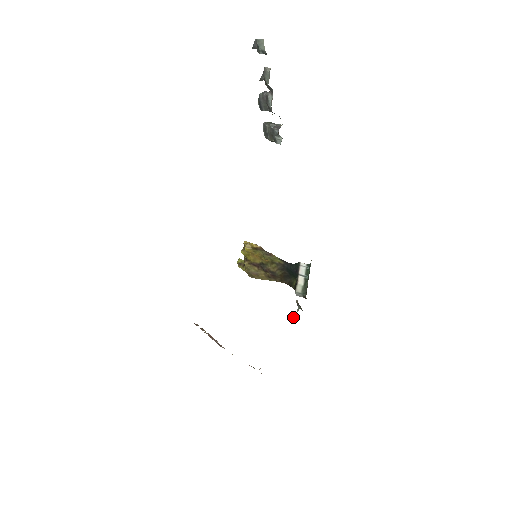
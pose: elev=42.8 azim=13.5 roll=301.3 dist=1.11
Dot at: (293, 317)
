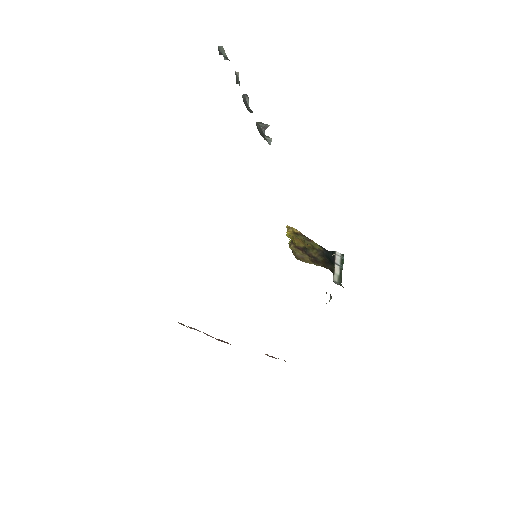
Dot at: occluded
